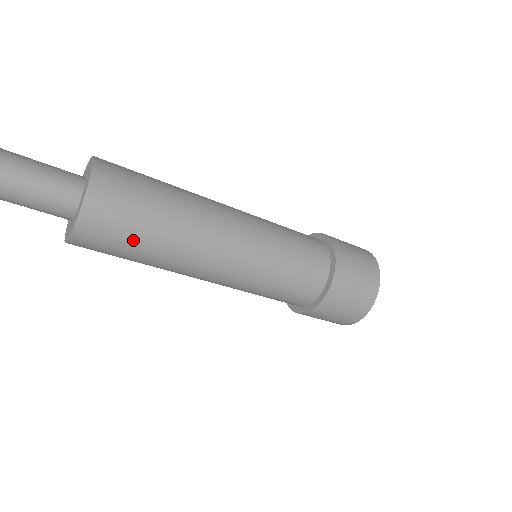
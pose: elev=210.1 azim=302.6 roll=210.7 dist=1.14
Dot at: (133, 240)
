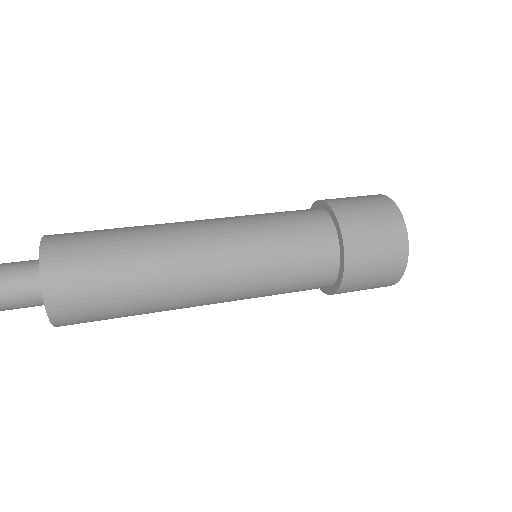
Dot at: occluded
